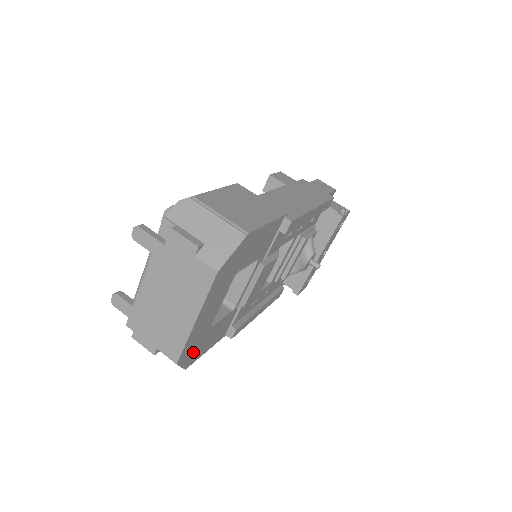
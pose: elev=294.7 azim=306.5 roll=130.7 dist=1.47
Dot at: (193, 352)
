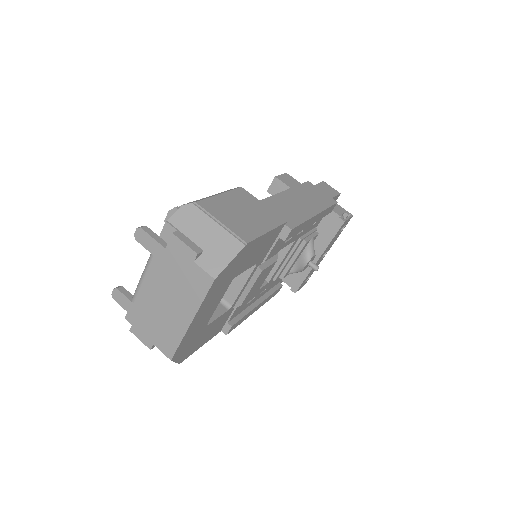
Dot at: (188, 348)
